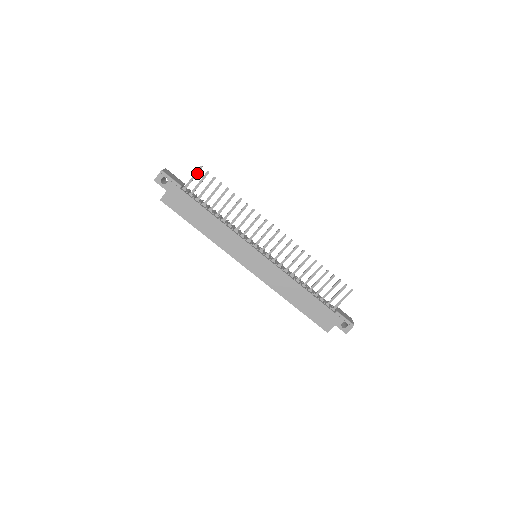
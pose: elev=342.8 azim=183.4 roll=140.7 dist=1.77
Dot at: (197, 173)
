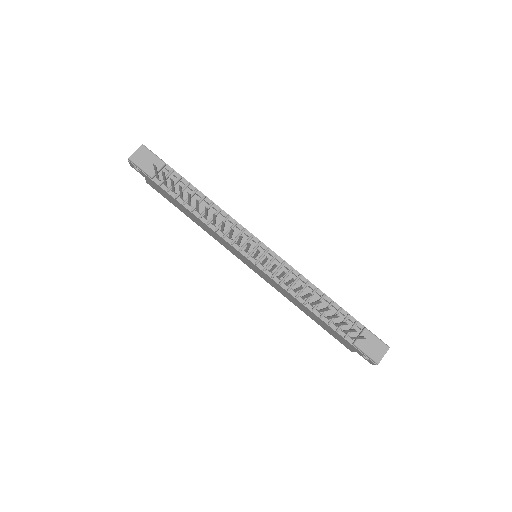
Dot at: (156, 169)
